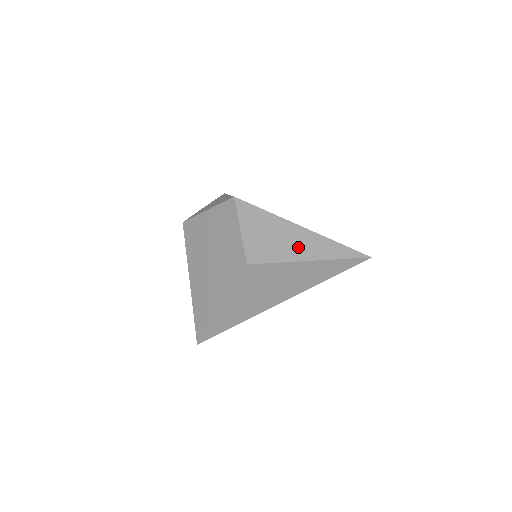
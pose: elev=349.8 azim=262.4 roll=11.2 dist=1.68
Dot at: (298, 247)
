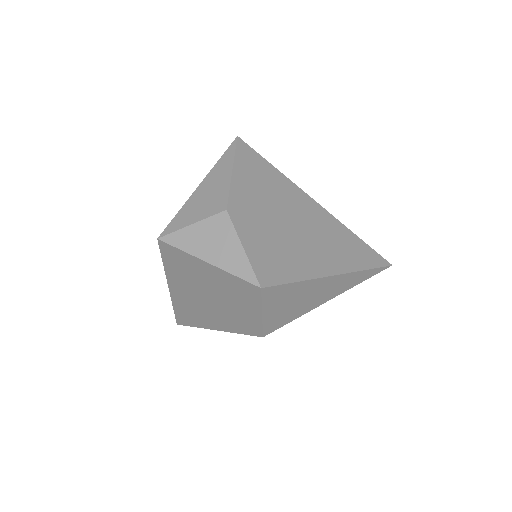
Dot at: (322, 296)
